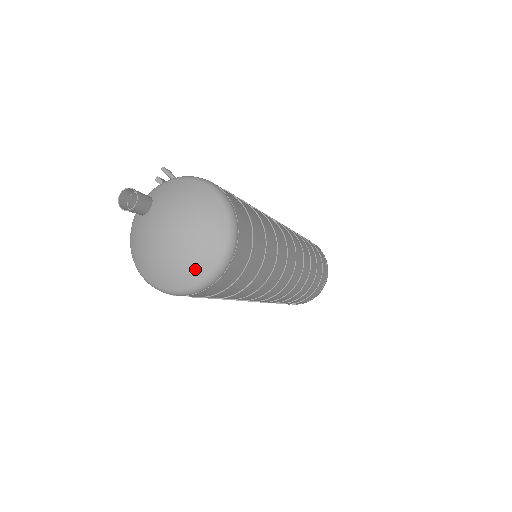
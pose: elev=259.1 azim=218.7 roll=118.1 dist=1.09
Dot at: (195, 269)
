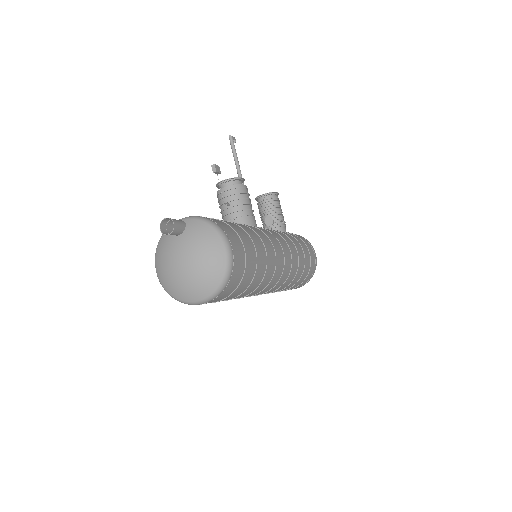
Dot at: (187, 294)
